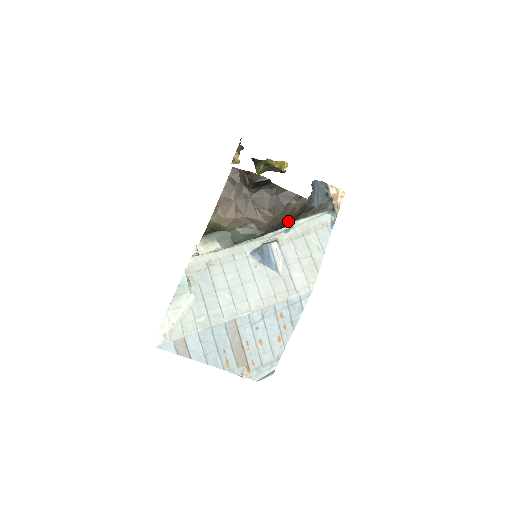
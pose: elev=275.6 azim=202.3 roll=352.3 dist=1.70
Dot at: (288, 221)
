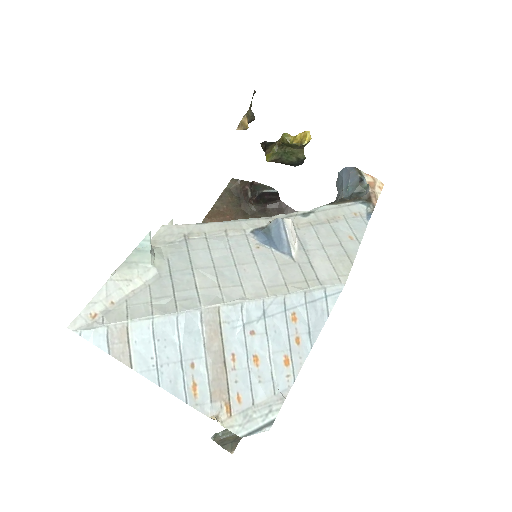
Dot at: occluded
